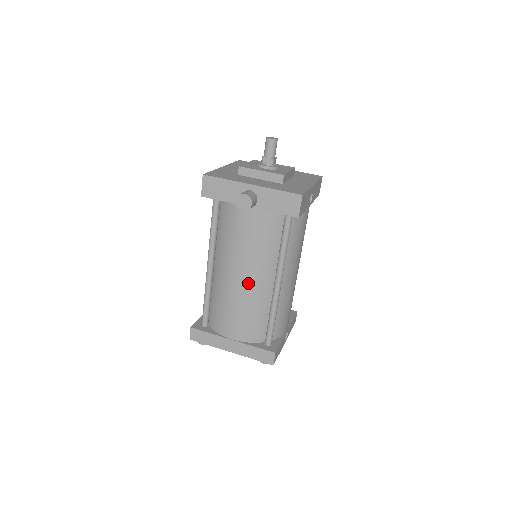
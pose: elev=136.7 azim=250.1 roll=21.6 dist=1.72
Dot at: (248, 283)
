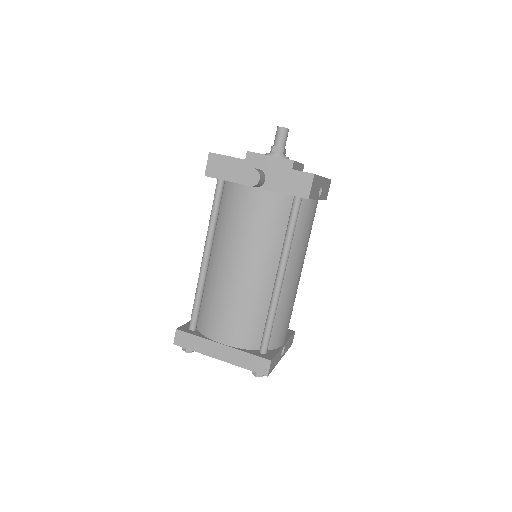
Dot at: (247, 275)
